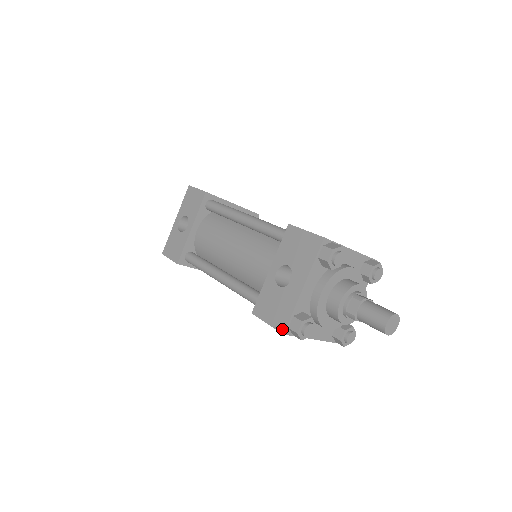
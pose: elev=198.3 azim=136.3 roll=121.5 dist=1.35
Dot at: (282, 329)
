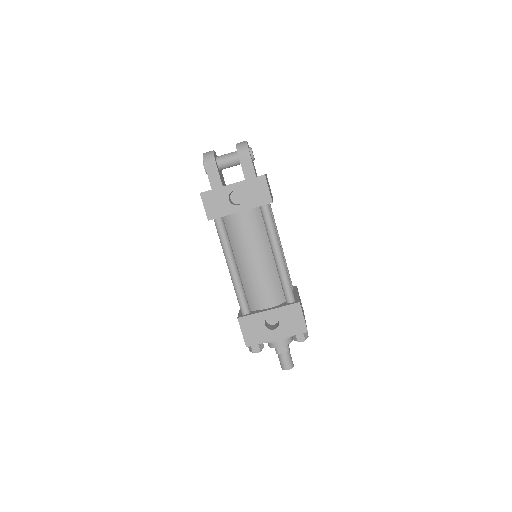
Dot at: (248, 345)
